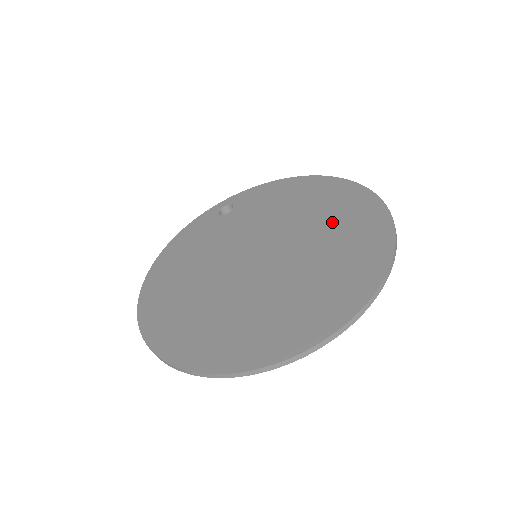
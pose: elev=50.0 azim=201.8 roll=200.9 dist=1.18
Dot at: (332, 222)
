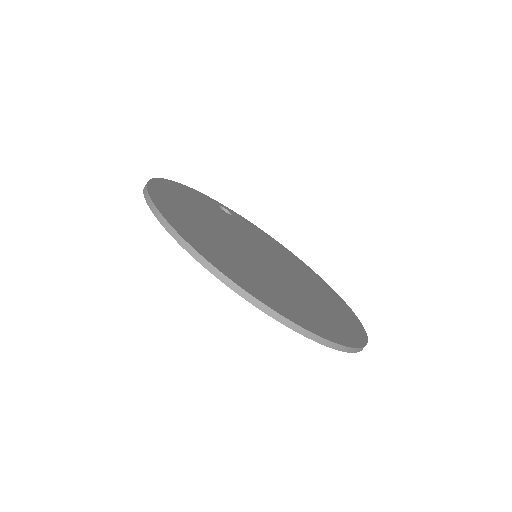
Dot at: (318, 288)
